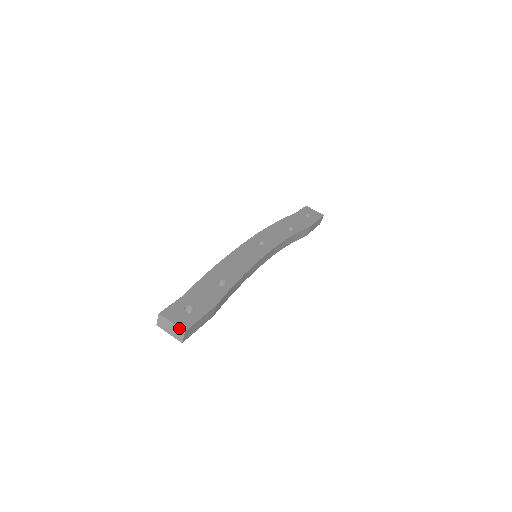
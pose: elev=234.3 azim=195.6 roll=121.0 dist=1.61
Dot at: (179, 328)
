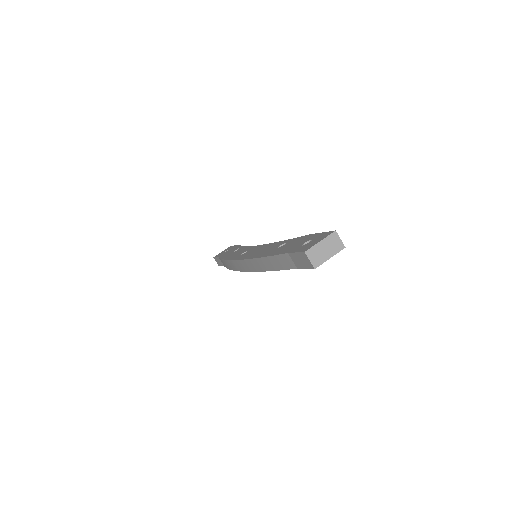
Dot at: (329, 236)
